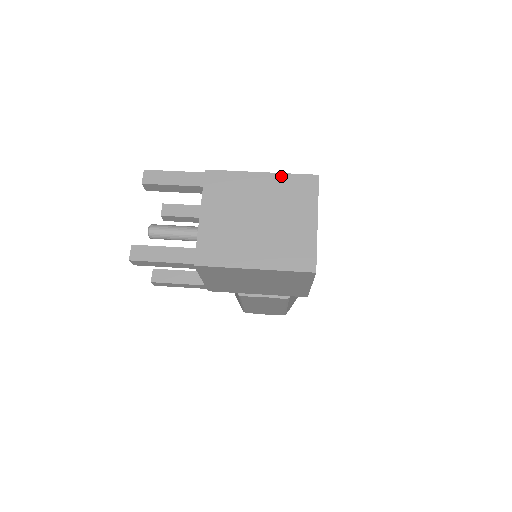
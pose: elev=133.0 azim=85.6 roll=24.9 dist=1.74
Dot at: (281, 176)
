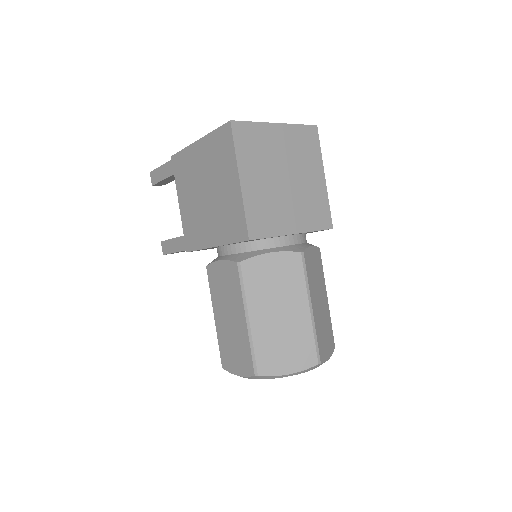
Dot at: occluded
